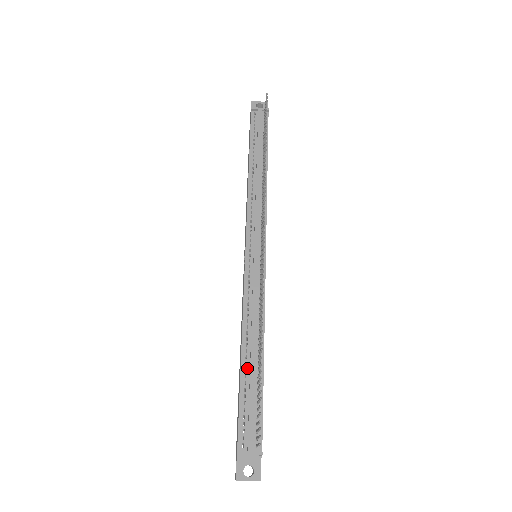
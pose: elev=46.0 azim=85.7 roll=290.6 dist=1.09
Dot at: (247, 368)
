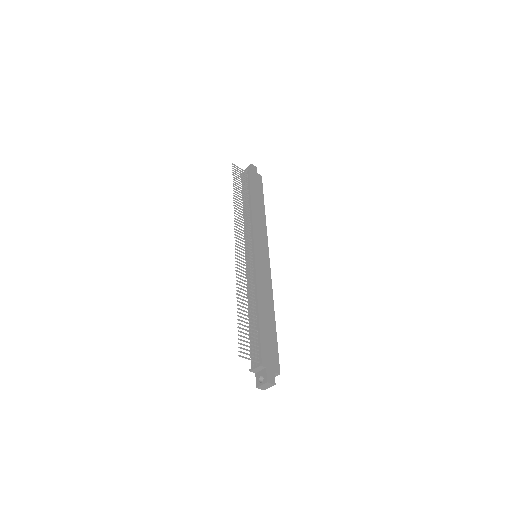
Dot at: (251, 322)
